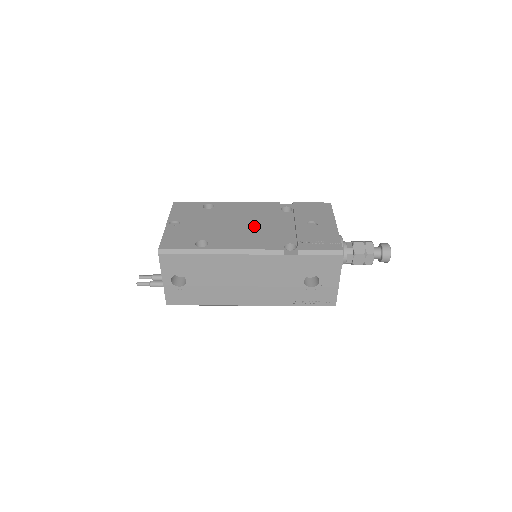
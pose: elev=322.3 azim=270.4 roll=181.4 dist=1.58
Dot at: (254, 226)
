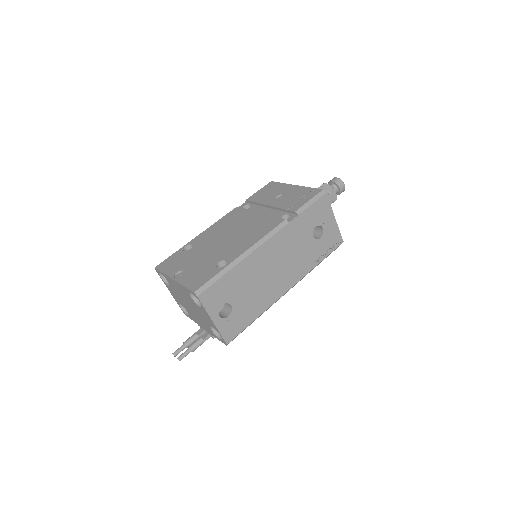
Dot at: (242, 228)
